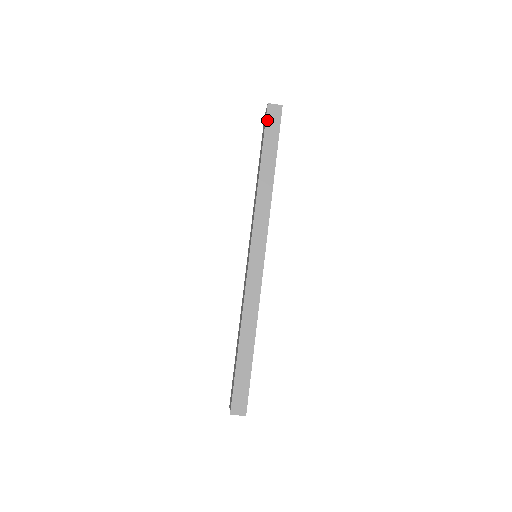
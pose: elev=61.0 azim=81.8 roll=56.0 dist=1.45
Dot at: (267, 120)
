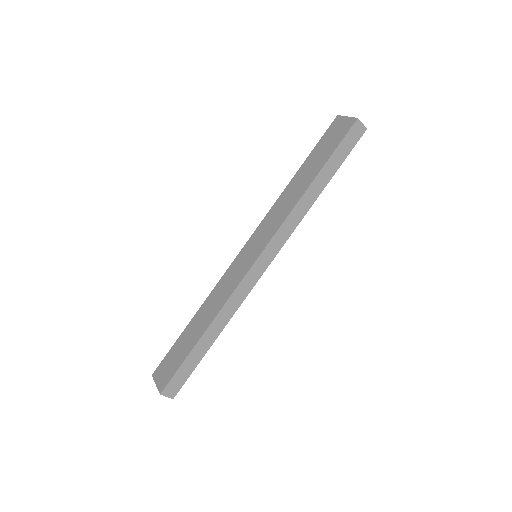
Dot at: (347, 135)
